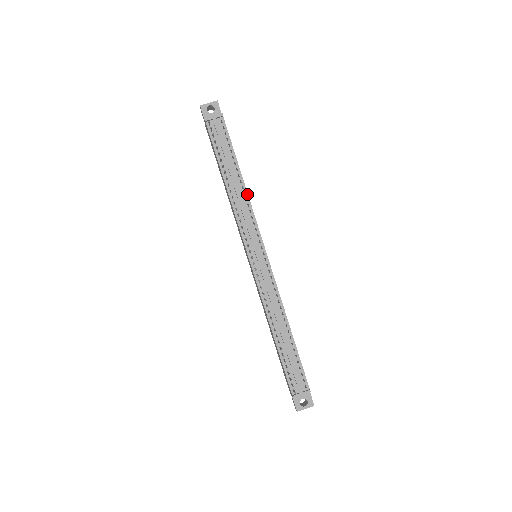
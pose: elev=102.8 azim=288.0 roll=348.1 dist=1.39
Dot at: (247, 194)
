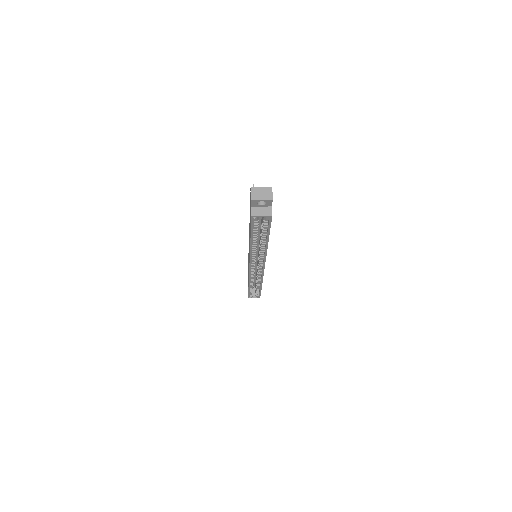
Dot at: occluded
